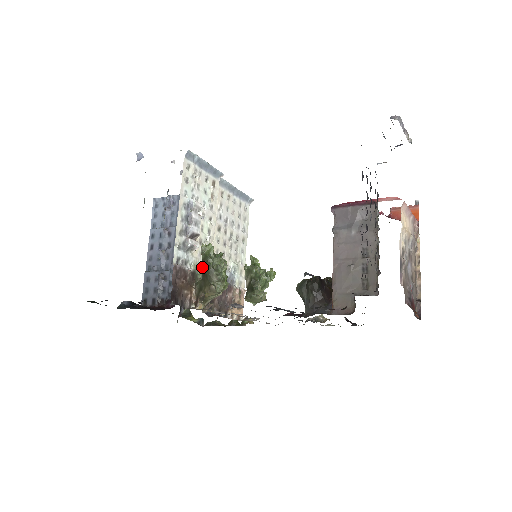
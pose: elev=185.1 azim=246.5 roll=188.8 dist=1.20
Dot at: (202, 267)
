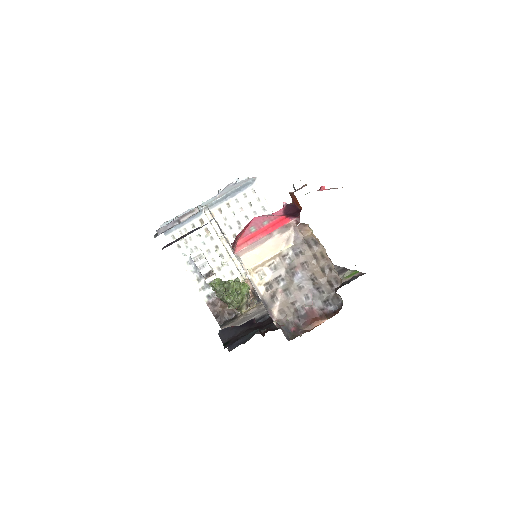
Dot at: occluded
